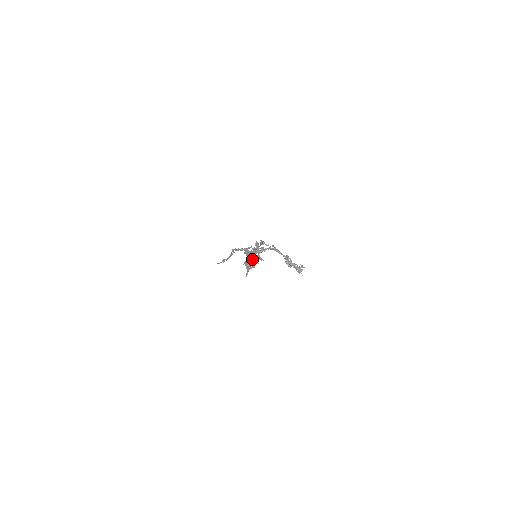
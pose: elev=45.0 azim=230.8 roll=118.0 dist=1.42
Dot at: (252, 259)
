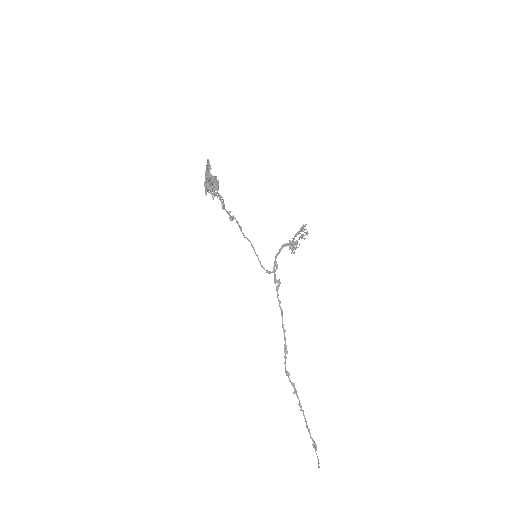
Dot at: (205, 173)
